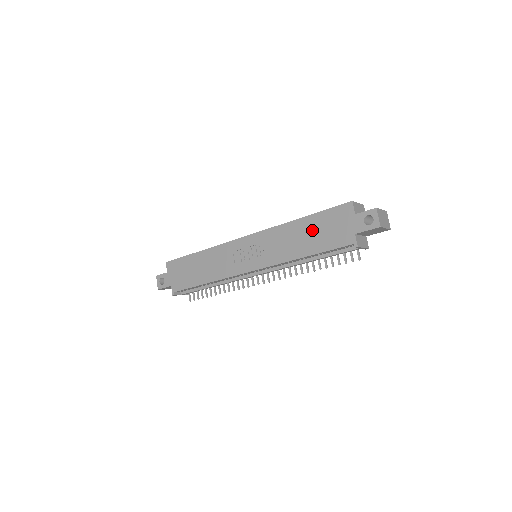
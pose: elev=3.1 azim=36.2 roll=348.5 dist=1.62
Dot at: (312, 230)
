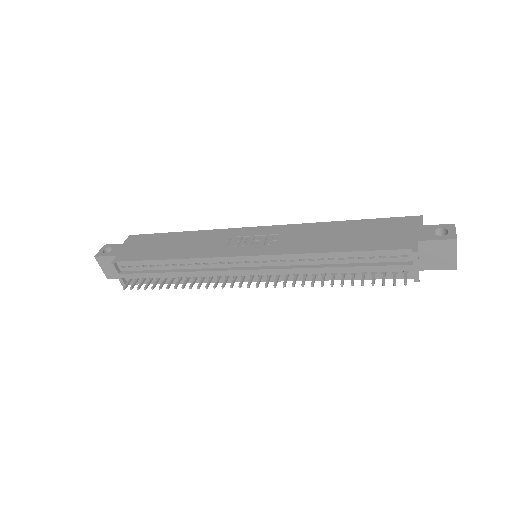
Dot at: (356, 231)
